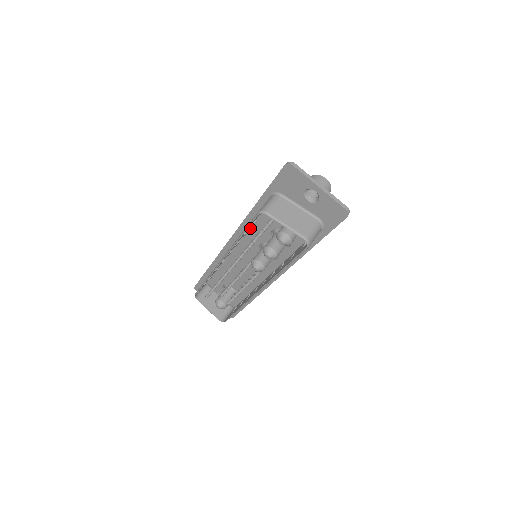
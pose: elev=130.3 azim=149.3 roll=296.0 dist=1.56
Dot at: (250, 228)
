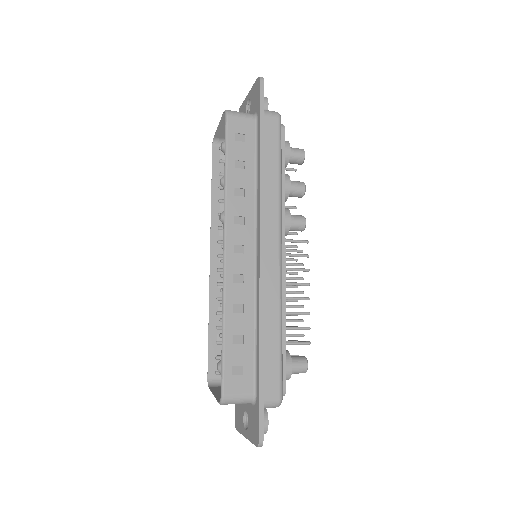
Dot at: occluded
